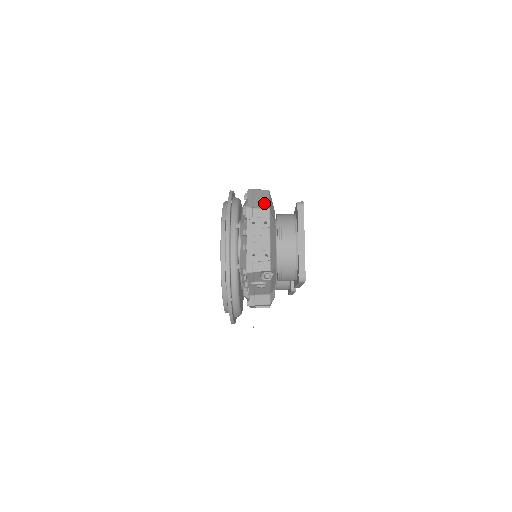
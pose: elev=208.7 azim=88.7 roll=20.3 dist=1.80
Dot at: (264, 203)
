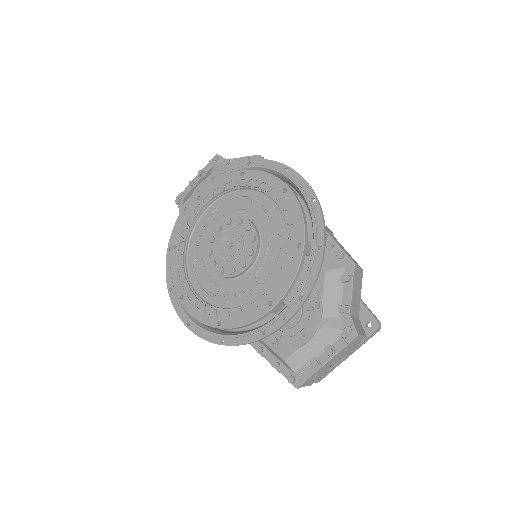
Dot at: (358, 306)
